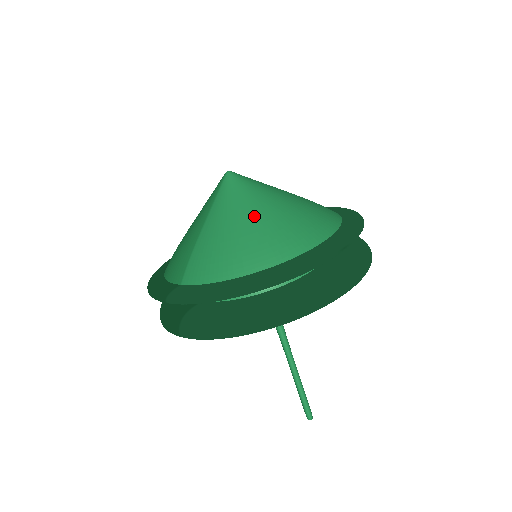
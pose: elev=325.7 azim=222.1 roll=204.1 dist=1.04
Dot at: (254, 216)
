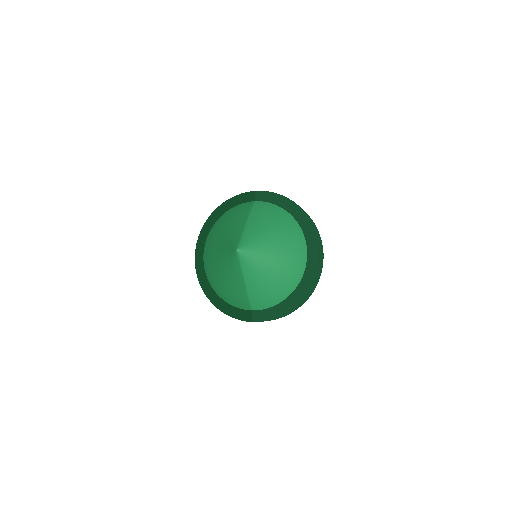
Dot at: (272, 268)
